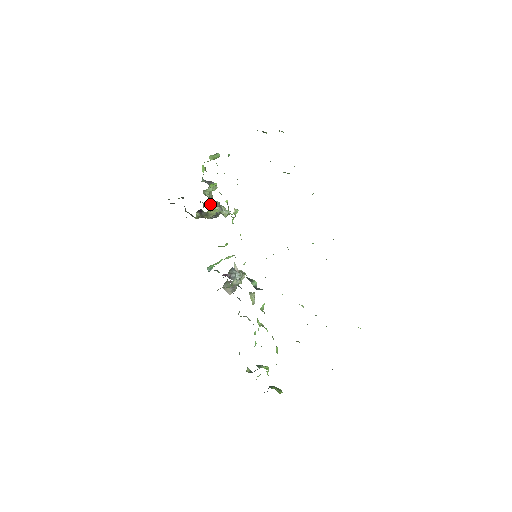
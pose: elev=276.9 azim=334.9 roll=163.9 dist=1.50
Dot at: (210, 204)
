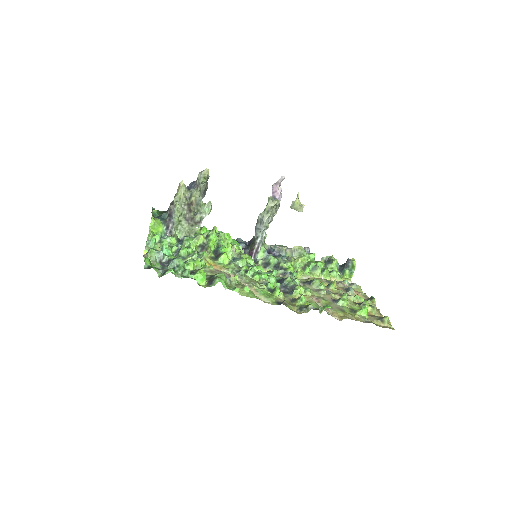
Dot at: (190, 229)
